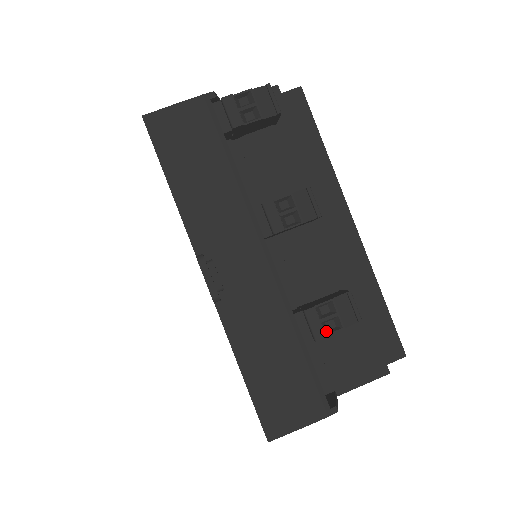
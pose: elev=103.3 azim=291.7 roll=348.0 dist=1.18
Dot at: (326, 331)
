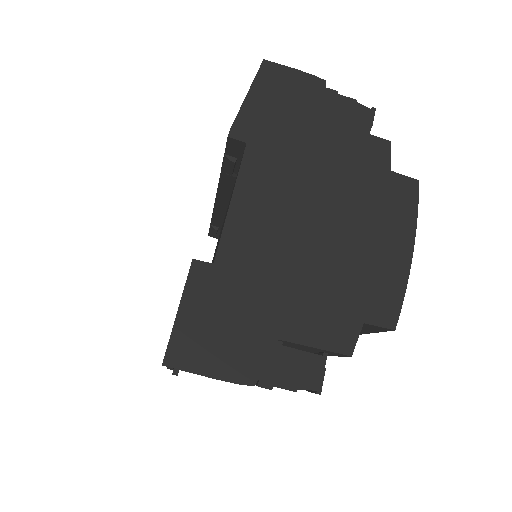
Dot at: occluded
